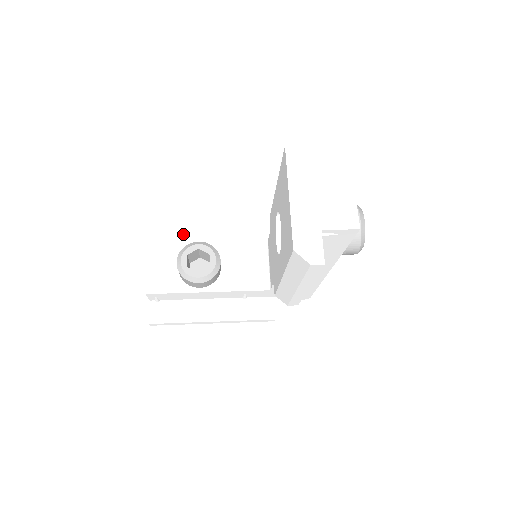
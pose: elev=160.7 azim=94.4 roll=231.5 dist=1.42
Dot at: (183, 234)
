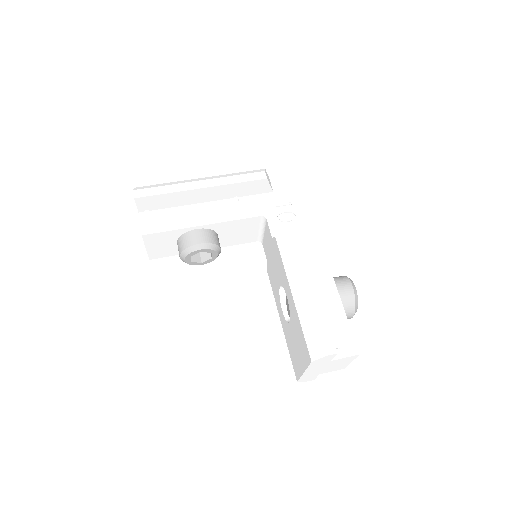
Dot at: (170, 195)
